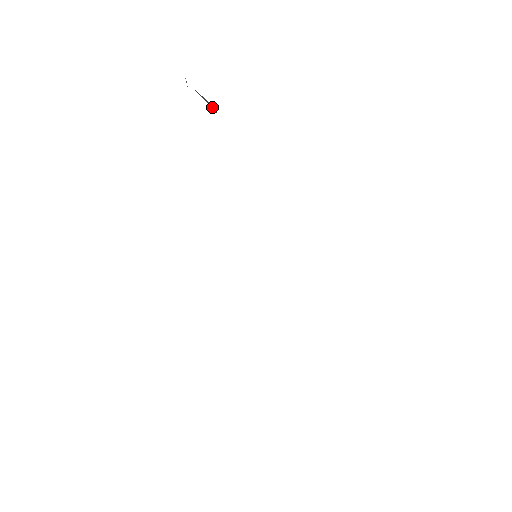
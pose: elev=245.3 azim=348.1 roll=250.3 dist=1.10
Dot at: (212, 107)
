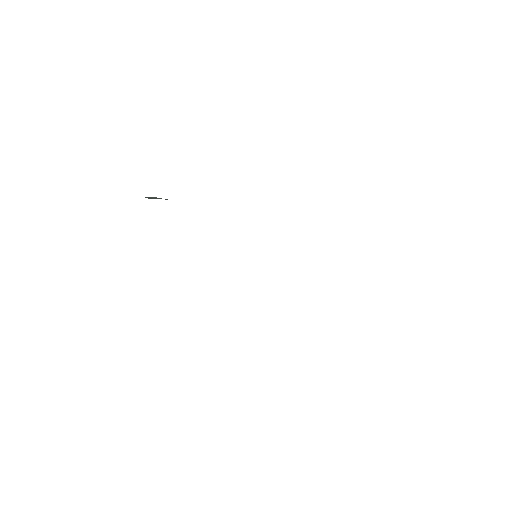
Dot at: occluded
